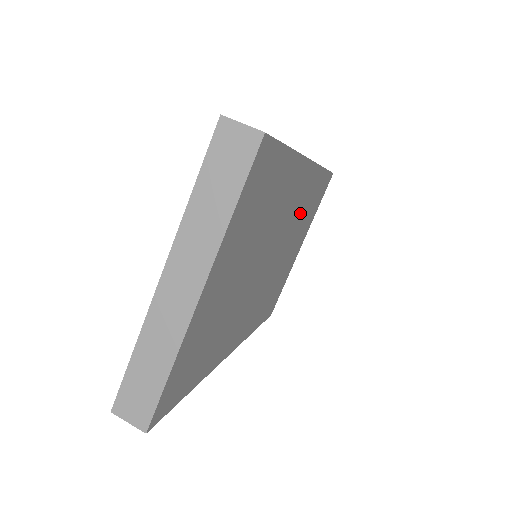
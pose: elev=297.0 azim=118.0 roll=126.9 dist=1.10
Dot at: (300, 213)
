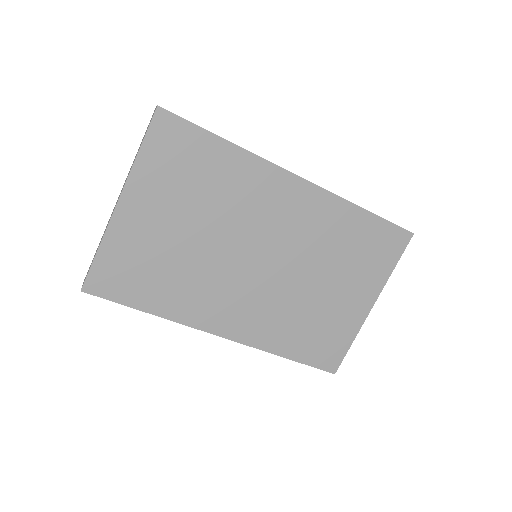
Dot at: (319, 238)
